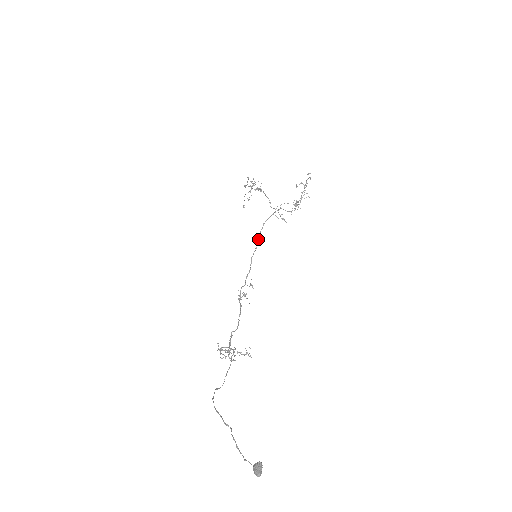
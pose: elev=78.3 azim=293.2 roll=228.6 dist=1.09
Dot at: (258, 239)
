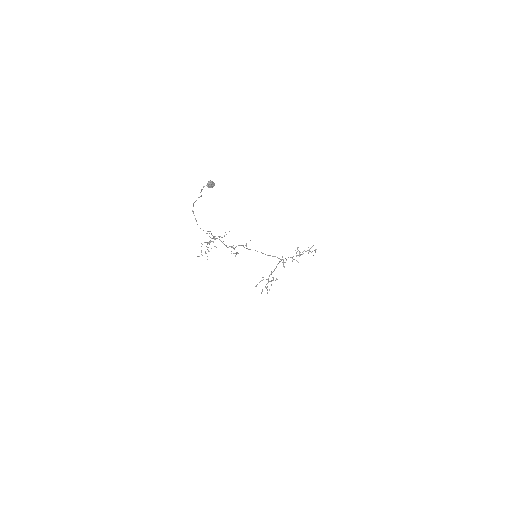
Dot at: (263, 253)
